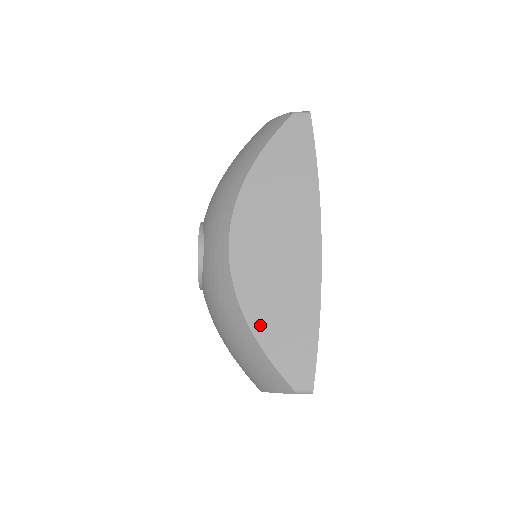
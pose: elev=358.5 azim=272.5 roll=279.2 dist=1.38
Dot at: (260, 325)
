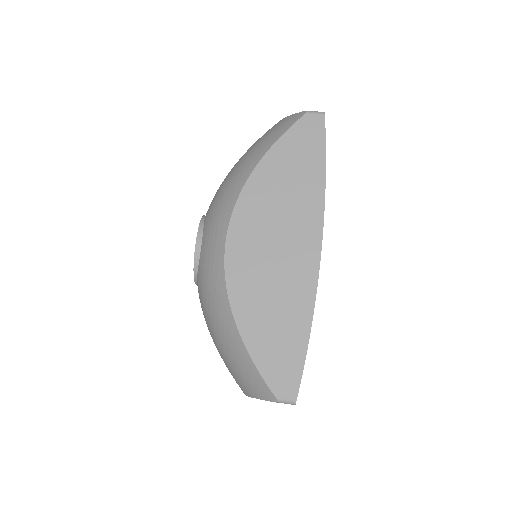
Dot at: (249, 327)
